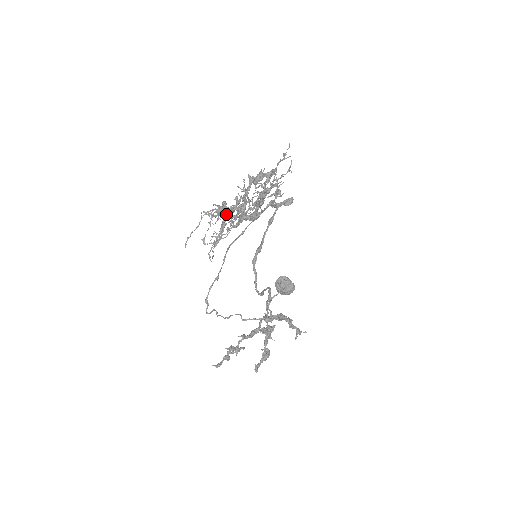
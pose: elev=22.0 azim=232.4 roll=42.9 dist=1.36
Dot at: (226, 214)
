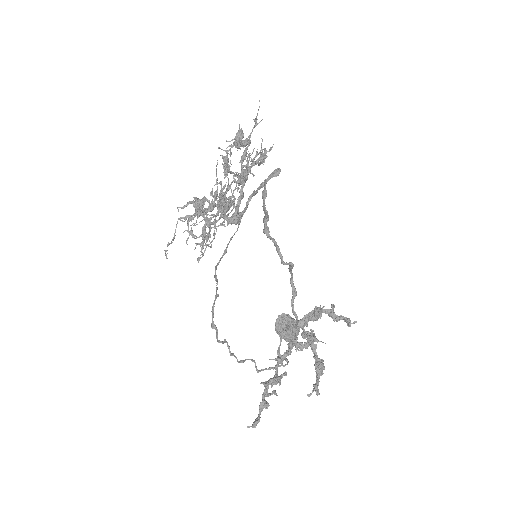
Dot at: occluded
